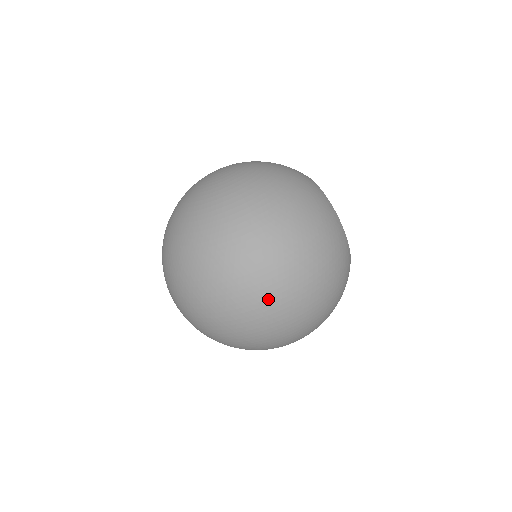
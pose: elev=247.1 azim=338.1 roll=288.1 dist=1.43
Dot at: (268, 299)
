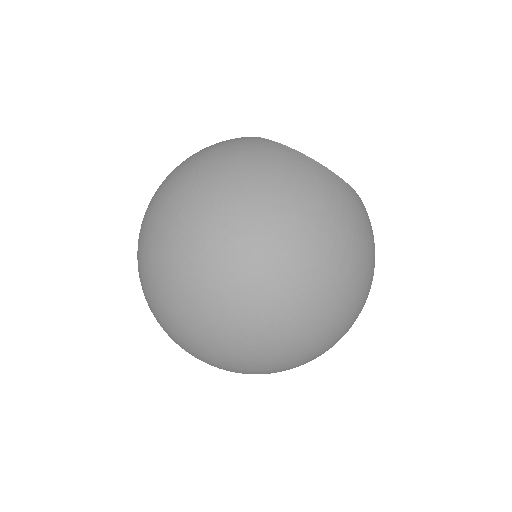
Dot at: (305, 313)
